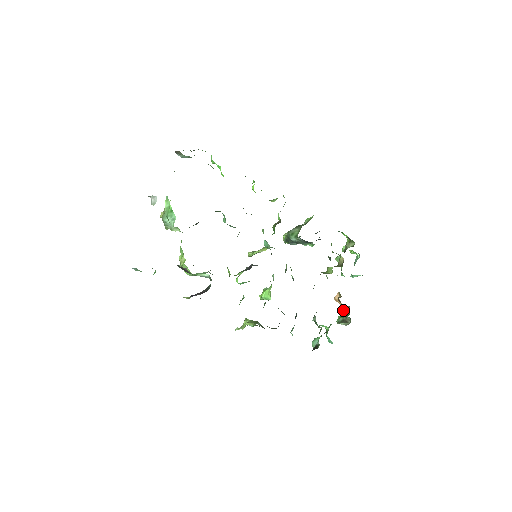
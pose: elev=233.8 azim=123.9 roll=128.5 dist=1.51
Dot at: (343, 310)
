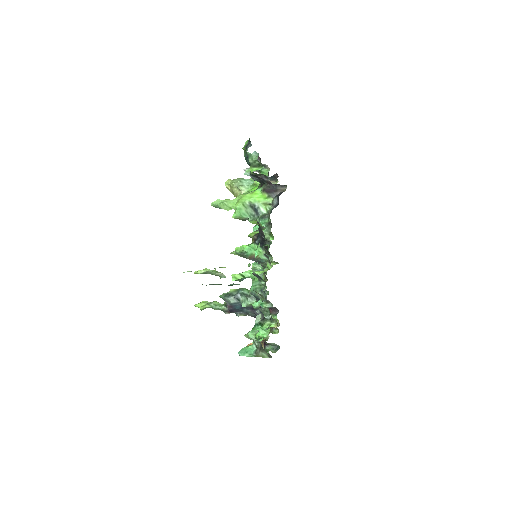
Dot at: occluded
